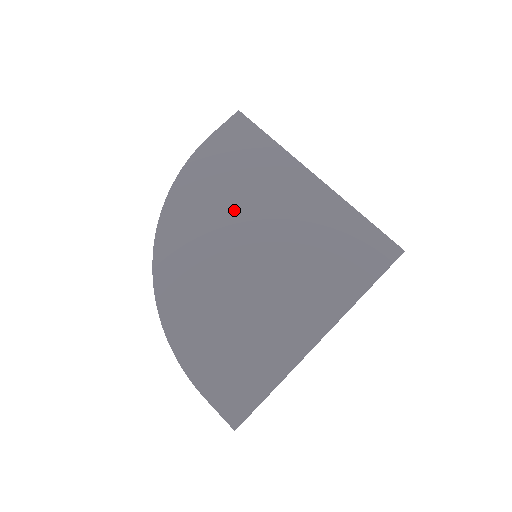
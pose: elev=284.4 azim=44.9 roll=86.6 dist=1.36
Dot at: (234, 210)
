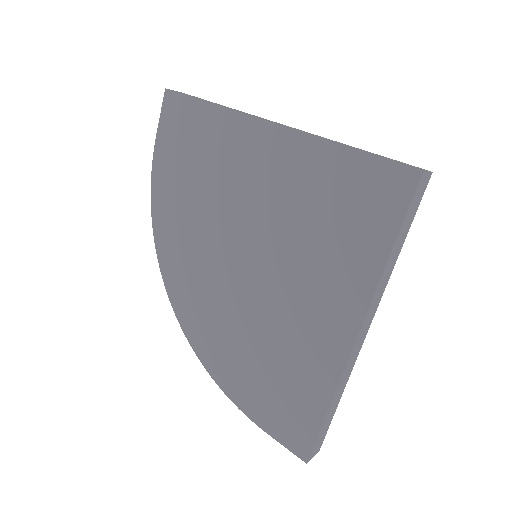
Dot at: (210, 216)
